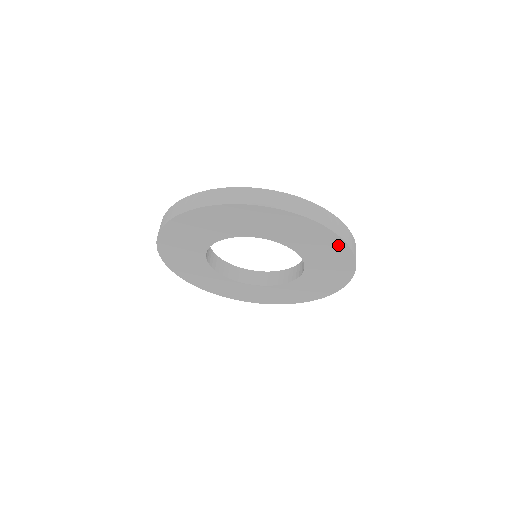
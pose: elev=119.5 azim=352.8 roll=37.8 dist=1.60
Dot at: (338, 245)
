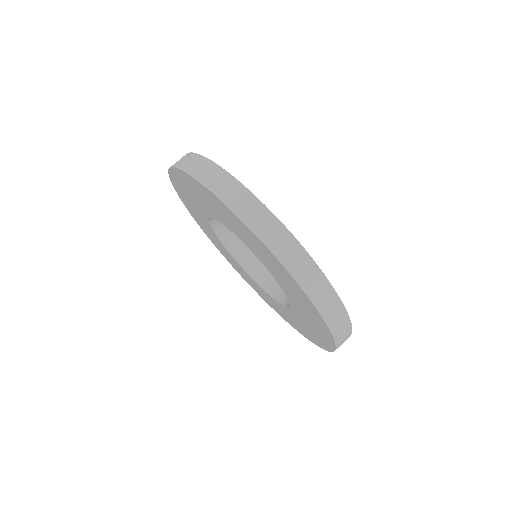
Dot at: (328, 337)
